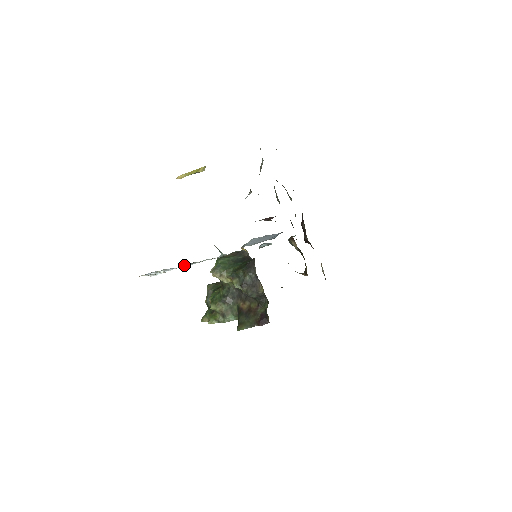
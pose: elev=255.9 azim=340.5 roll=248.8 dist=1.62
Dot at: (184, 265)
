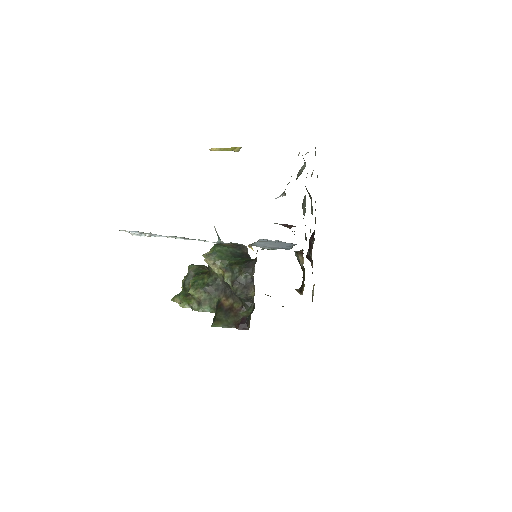
Dot at: (174, 237)
